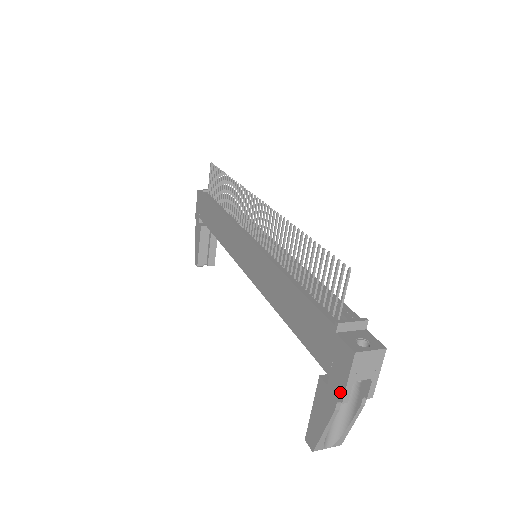
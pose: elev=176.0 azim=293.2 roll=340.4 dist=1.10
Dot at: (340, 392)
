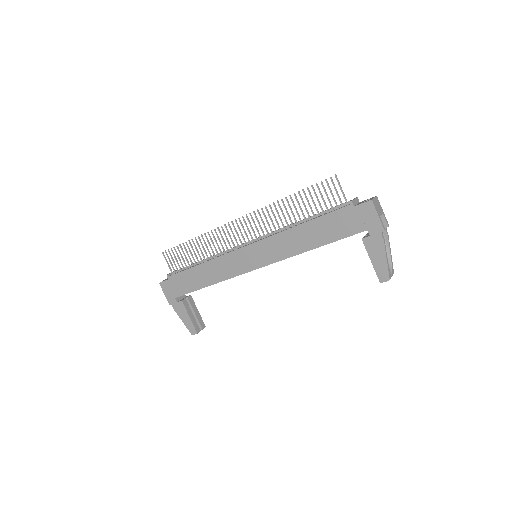
Dot at: (379, 227)
